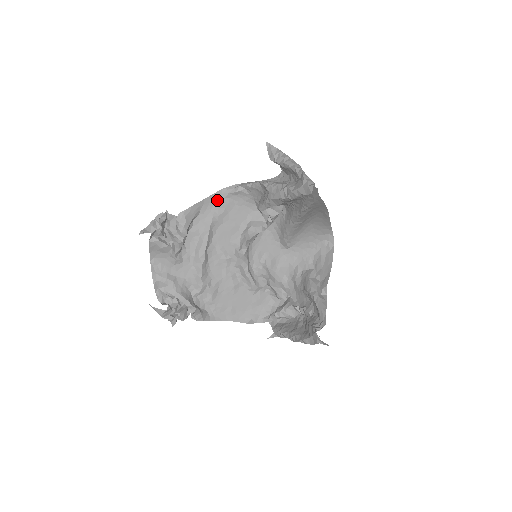
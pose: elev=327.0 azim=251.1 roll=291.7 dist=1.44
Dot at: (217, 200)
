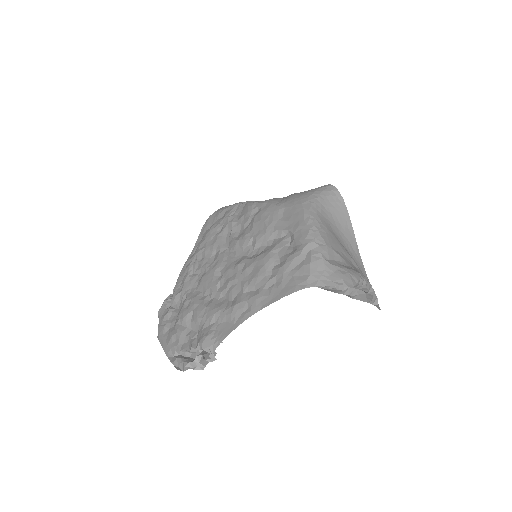
Dot at: (254, 301)
